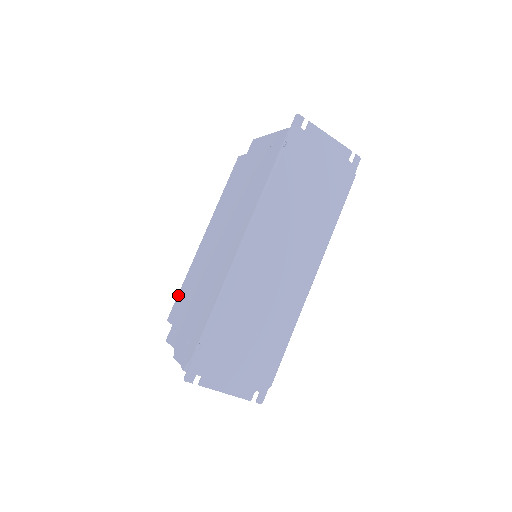
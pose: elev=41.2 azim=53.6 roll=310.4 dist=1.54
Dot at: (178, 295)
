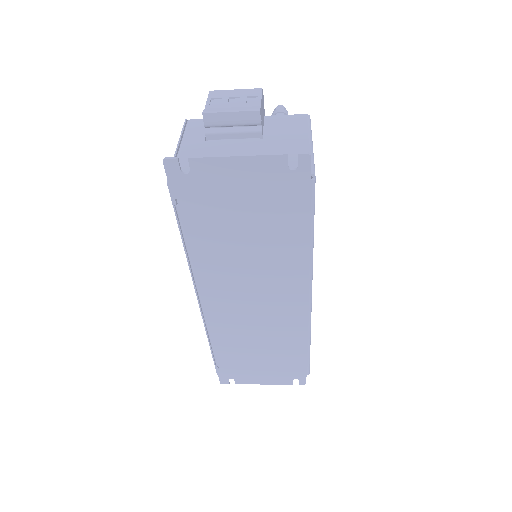
Dot at: occluded
